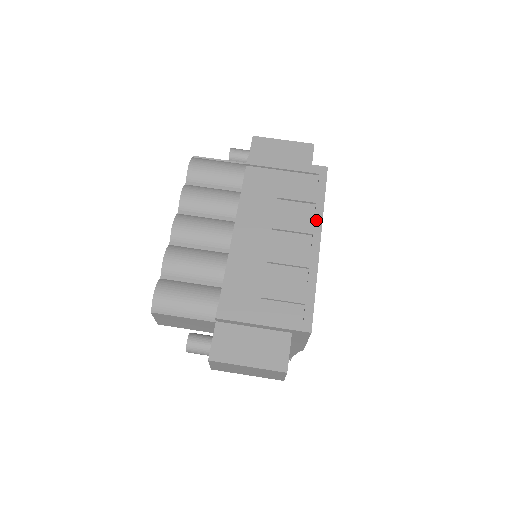
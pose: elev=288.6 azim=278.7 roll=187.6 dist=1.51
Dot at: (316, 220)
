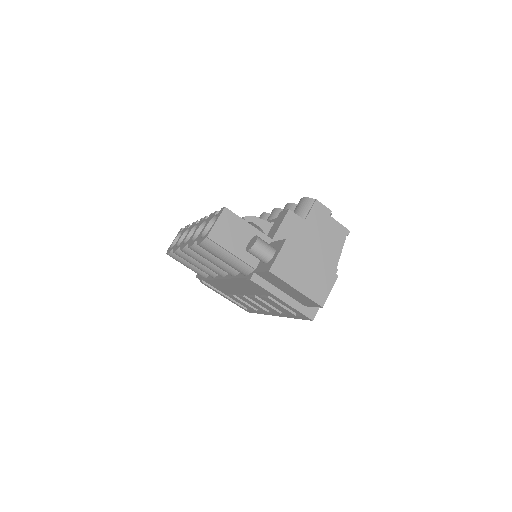
Dot at: (280, 315)
